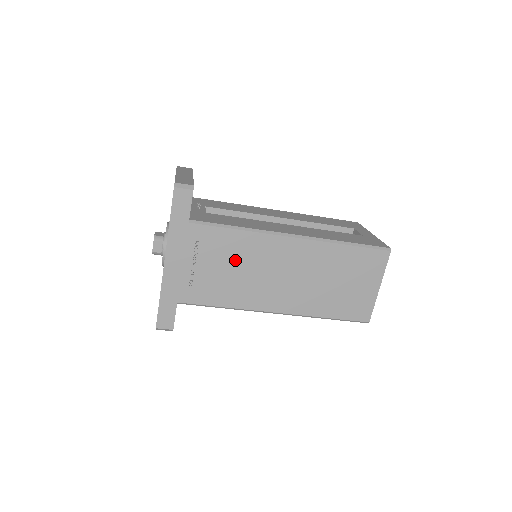
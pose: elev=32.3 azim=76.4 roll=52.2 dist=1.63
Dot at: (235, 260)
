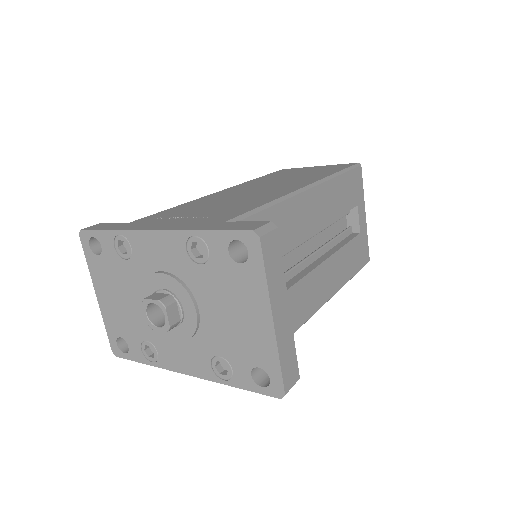
Dot at: occluded
